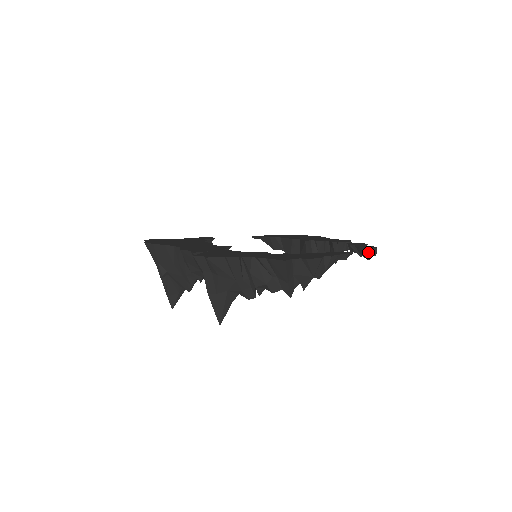
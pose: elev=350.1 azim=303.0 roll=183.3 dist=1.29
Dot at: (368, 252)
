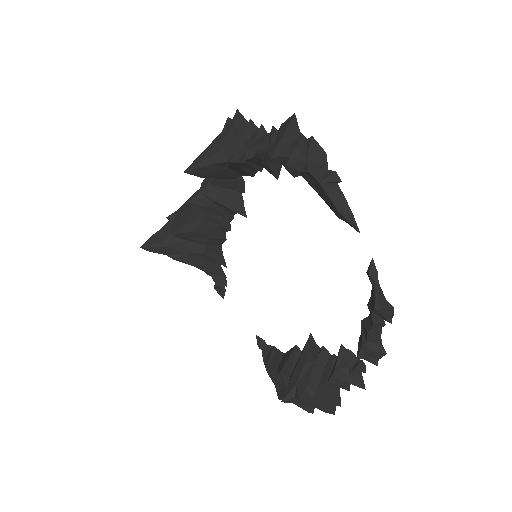
Dot at: (379, 293)
